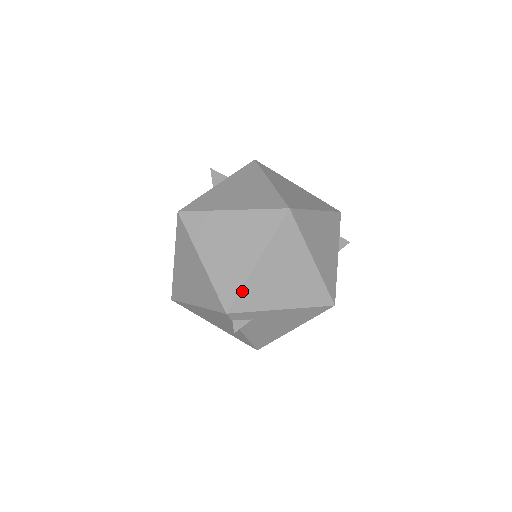
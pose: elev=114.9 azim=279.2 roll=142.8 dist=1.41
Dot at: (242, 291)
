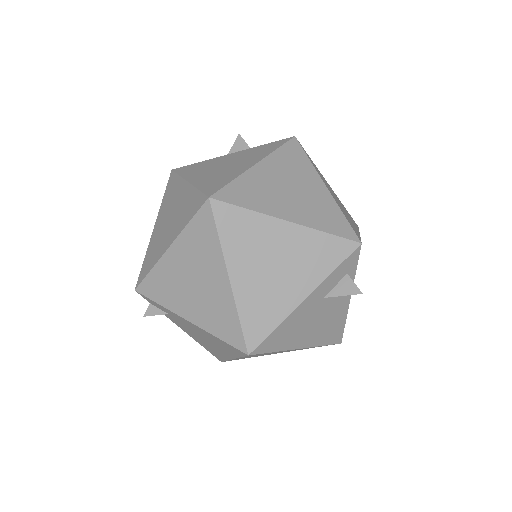
Dot at: (151, 274)
